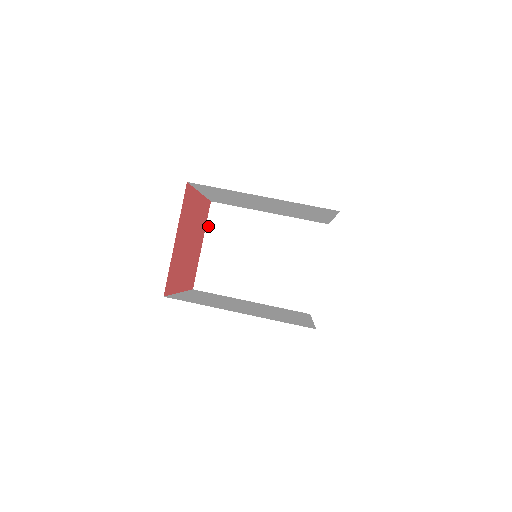
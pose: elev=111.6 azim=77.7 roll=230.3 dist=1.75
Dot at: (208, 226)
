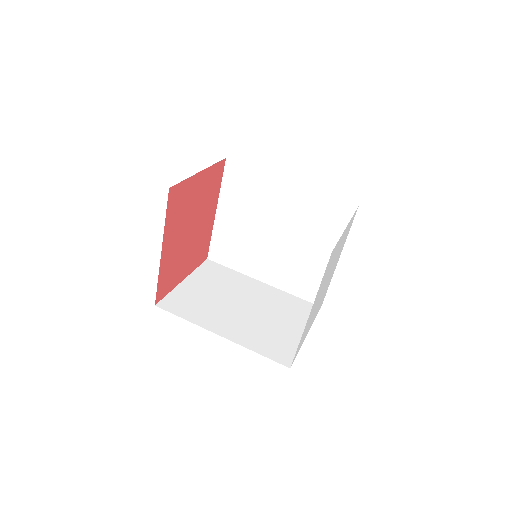
Dot at: (197, 271)
